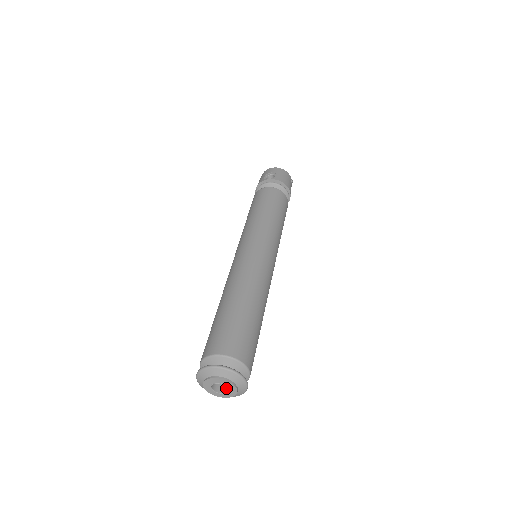
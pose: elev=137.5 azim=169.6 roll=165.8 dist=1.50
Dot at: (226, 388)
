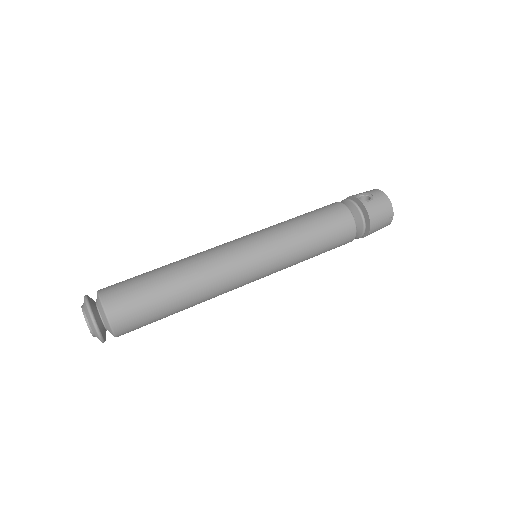
Dot at: occluded
